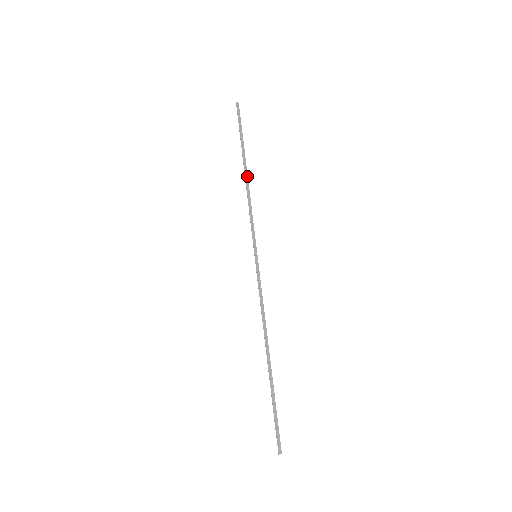
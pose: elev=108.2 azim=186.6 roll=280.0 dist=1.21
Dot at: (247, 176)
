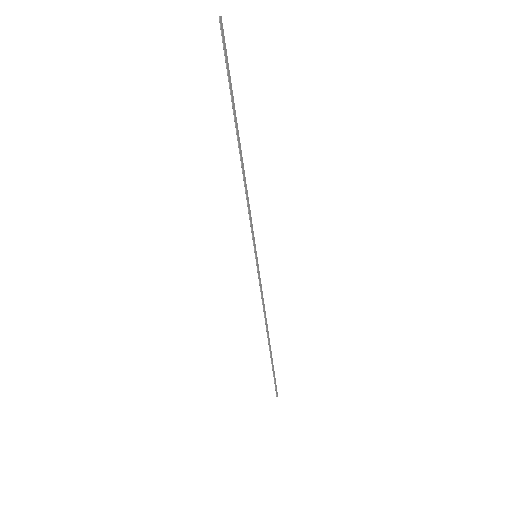
Dot at: occluded
